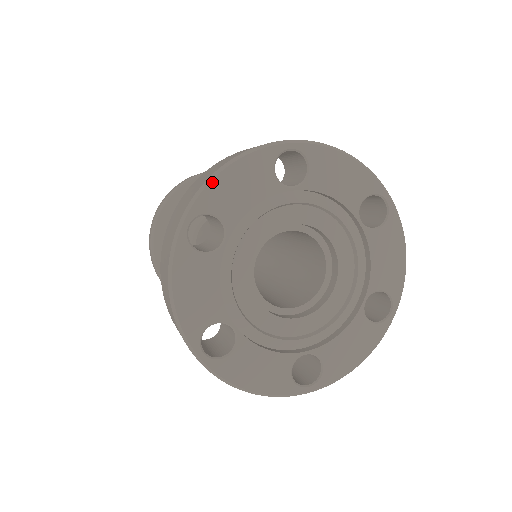
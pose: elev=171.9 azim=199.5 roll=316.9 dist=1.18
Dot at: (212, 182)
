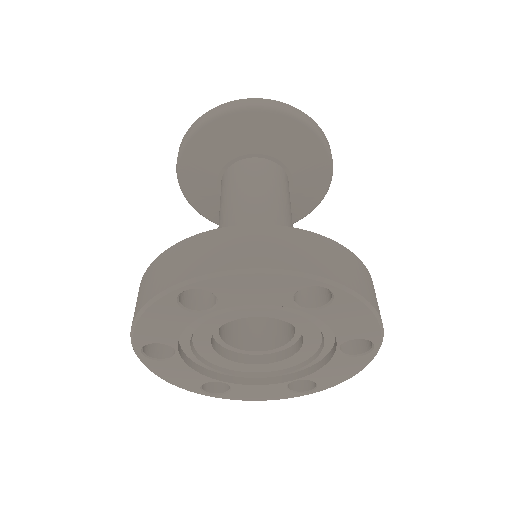
Dot at: (230, 276)
